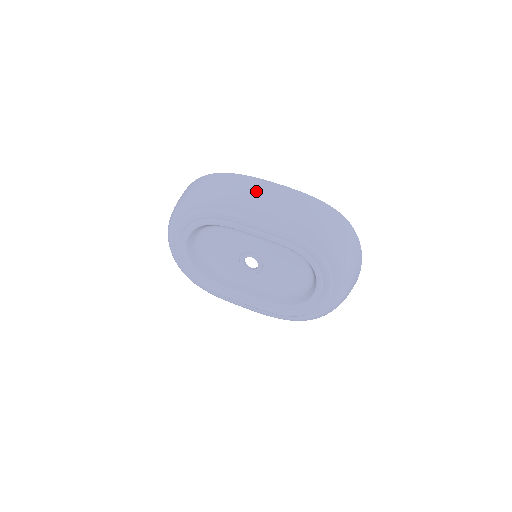
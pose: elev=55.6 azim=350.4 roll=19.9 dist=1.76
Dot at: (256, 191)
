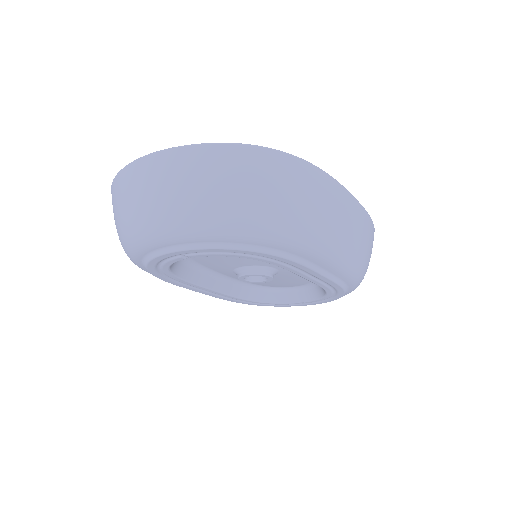
Dot at: (344, 226)
